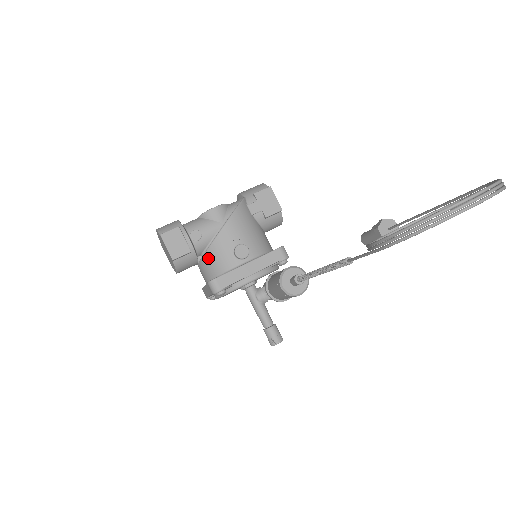
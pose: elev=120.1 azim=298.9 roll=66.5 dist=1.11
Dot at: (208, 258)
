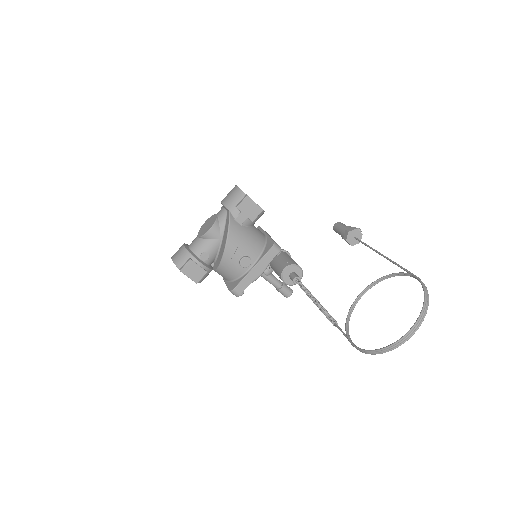
Dot at: (221, 271)
